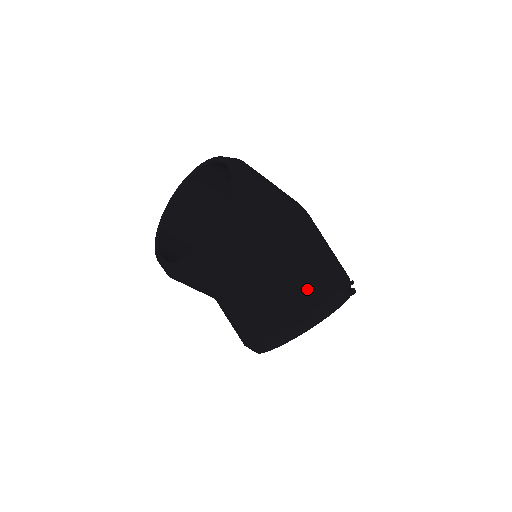
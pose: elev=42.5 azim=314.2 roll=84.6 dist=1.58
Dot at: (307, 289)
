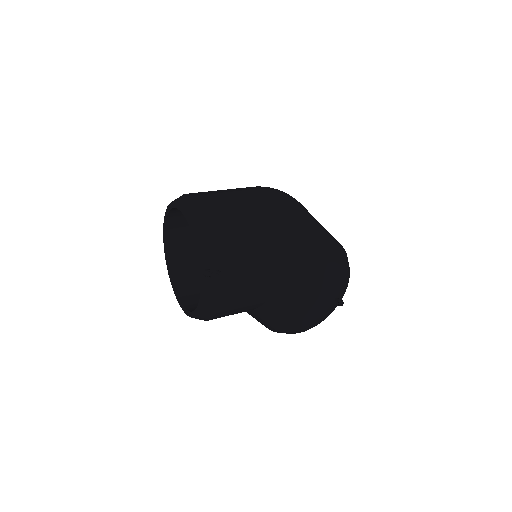
Dot at: (291, 319)
